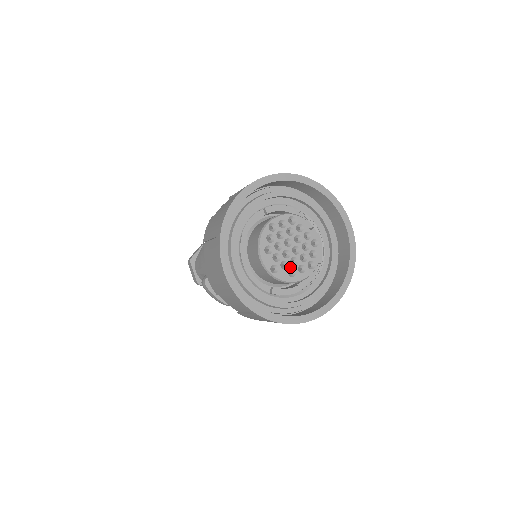
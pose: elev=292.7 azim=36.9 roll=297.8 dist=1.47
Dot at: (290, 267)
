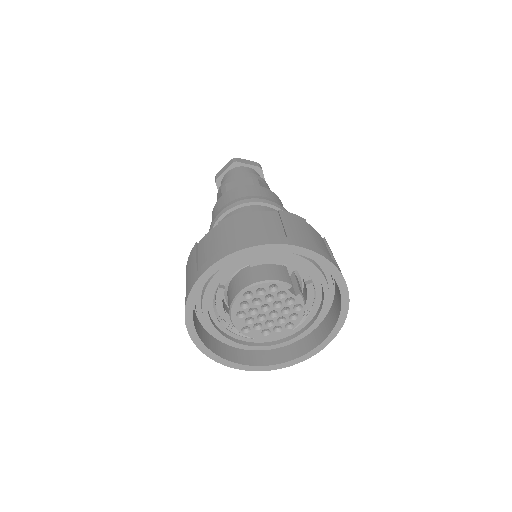
Dot at: (264, 328)
